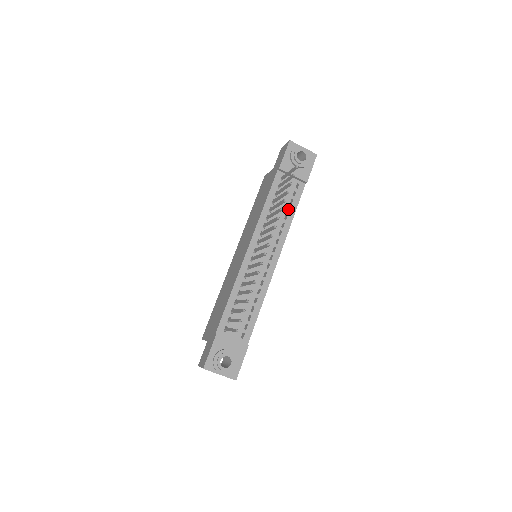
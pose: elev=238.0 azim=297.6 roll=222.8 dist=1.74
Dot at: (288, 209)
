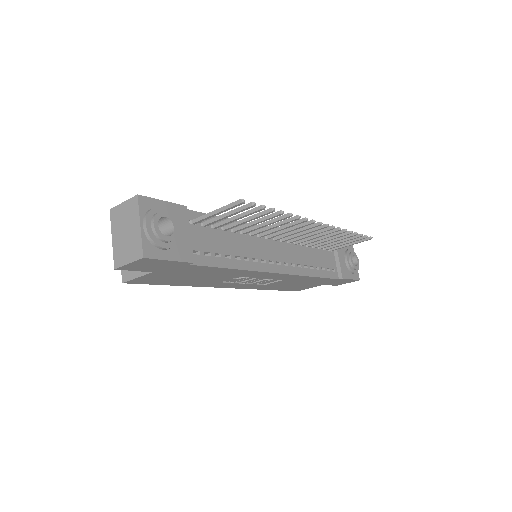
Dot at: occluded
